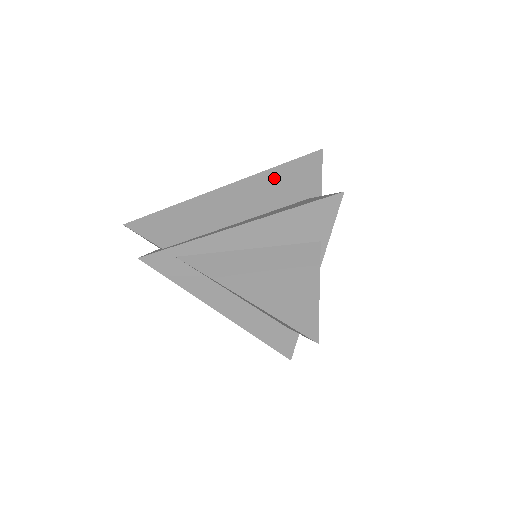
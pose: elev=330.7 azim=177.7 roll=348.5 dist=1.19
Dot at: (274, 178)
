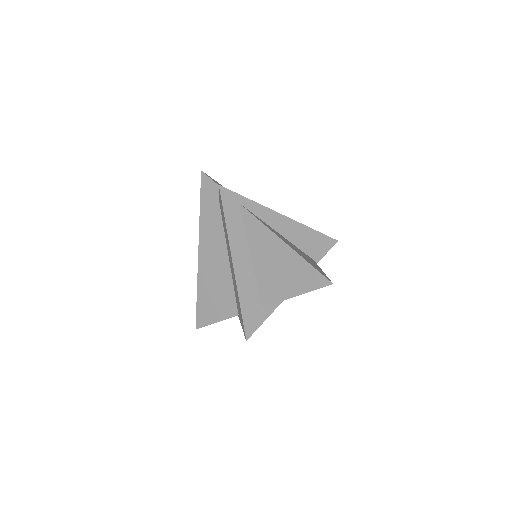
Dot at: occluded
